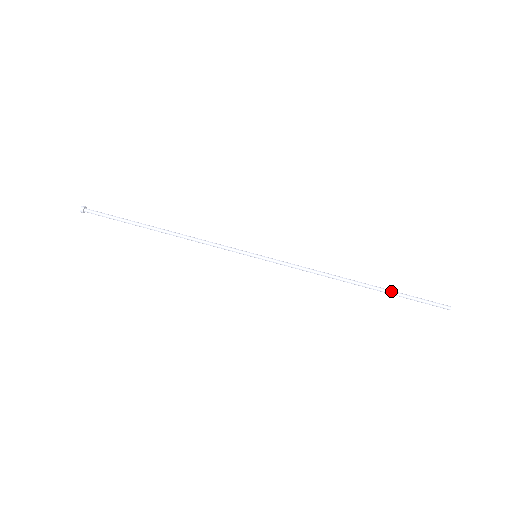
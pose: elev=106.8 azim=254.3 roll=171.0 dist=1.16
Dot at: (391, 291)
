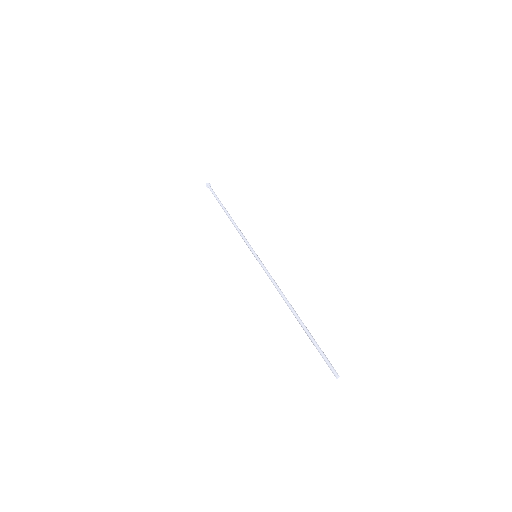
Dot at: (309, 332)
